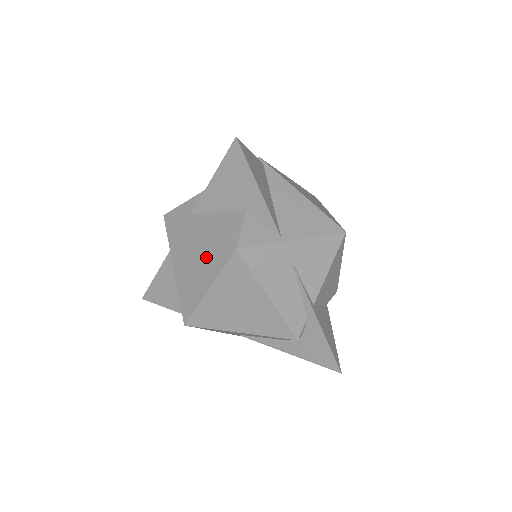
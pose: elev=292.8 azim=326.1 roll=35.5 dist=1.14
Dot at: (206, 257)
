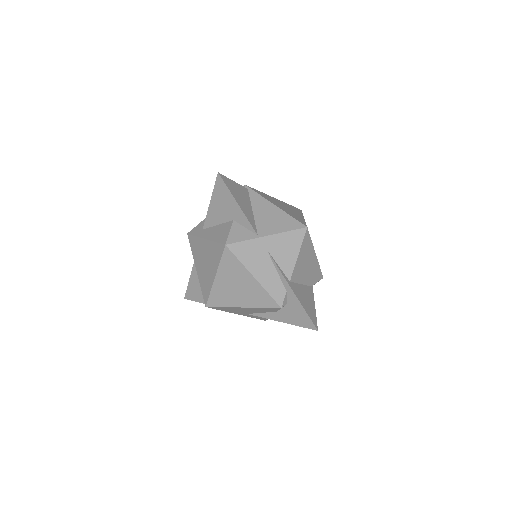
Dot at: (211, 255)
